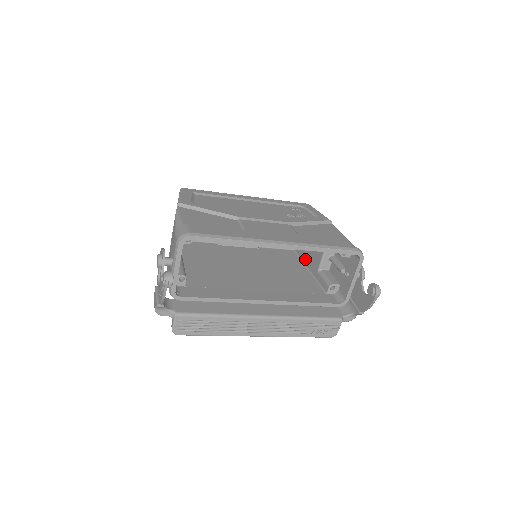
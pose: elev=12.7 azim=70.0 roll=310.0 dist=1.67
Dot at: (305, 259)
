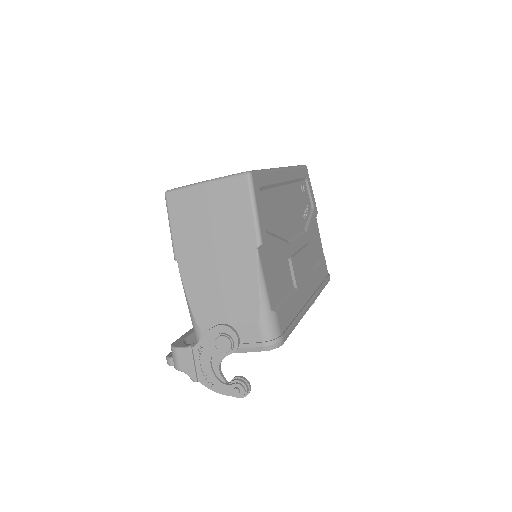
Dot at: occluded
